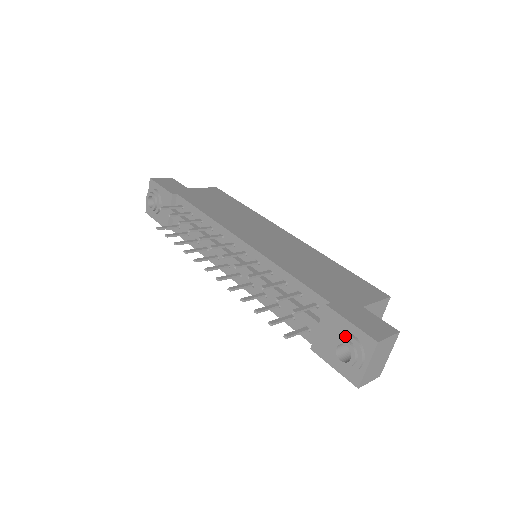
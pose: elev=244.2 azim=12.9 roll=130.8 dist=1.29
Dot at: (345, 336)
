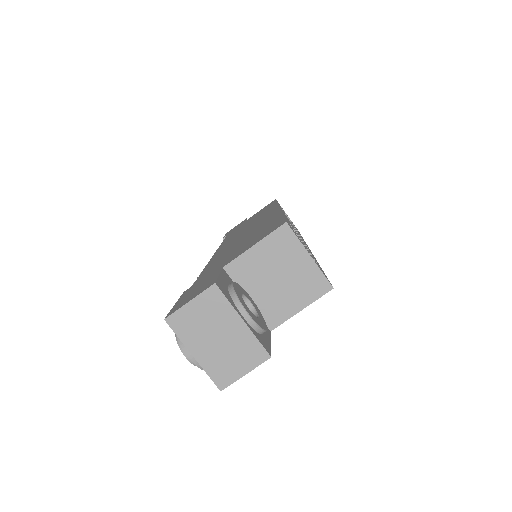
Dot at: occluded
